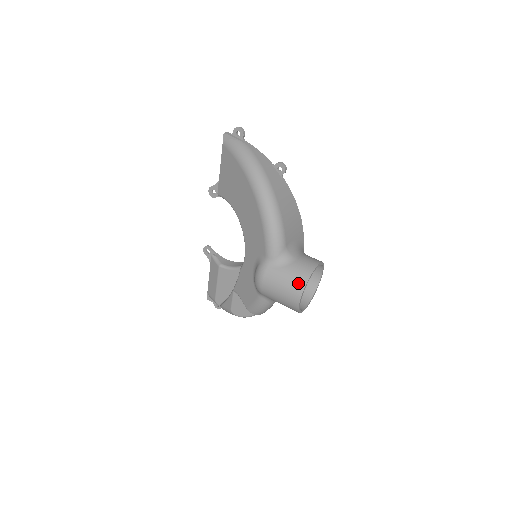
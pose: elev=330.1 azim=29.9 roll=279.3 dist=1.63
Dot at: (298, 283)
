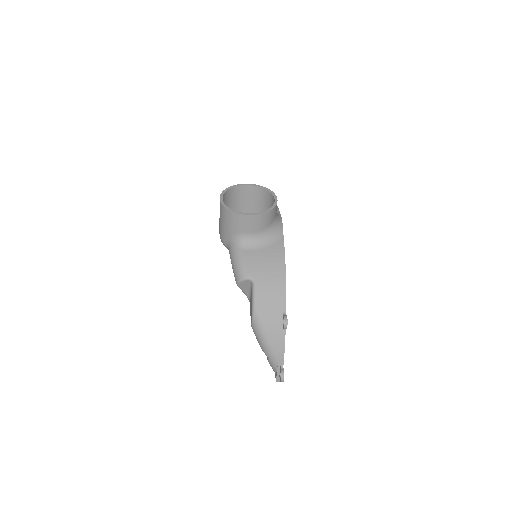
Dot at: (225, 196)
